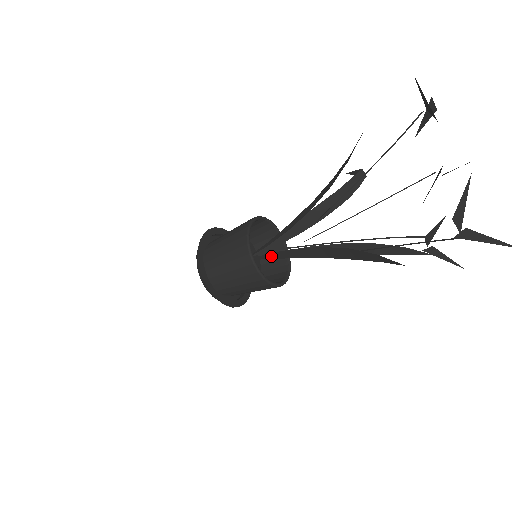
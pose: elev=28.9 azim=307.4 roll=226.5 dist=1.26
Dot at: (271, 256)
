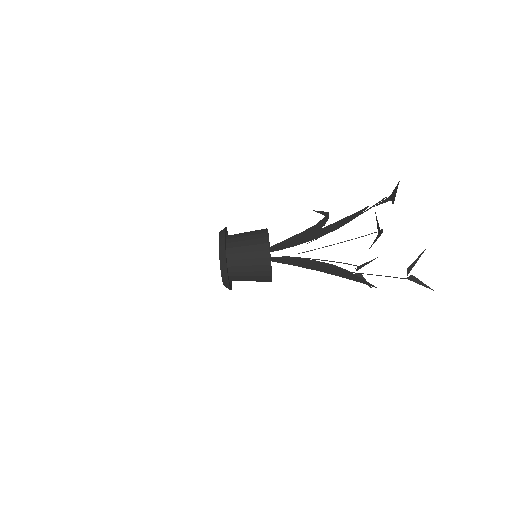
Dot at: (272, 259)
